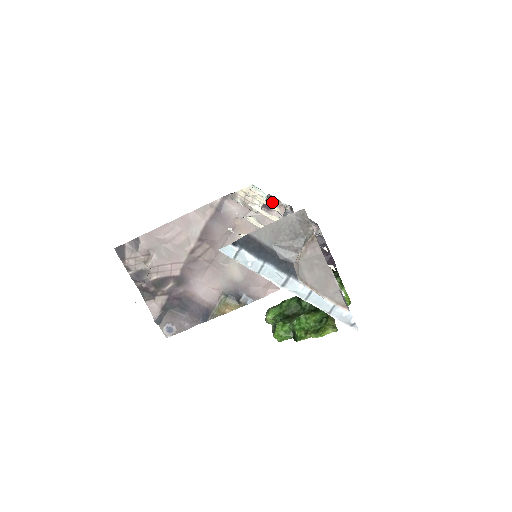
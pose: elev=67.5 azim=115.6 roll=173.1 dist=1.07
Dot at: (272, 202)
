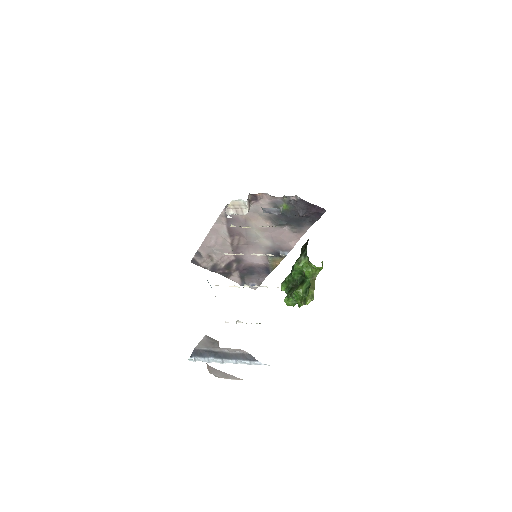
Dot at: (255, 196)
